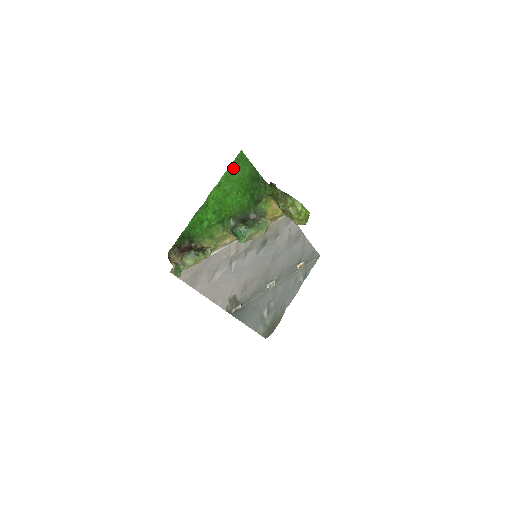
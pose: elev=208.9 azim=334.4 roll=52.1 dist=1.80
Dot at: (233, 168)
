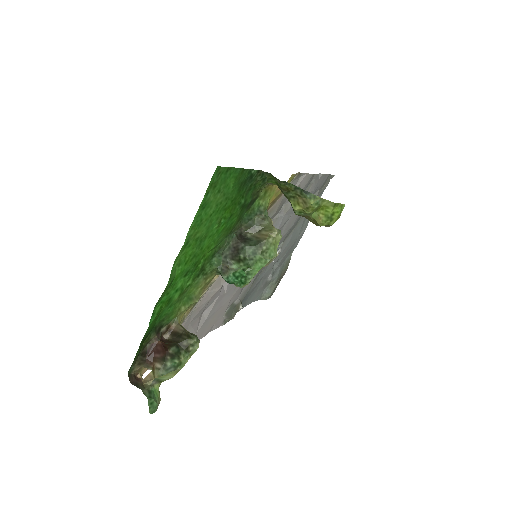
Dot at: (206, 201)
